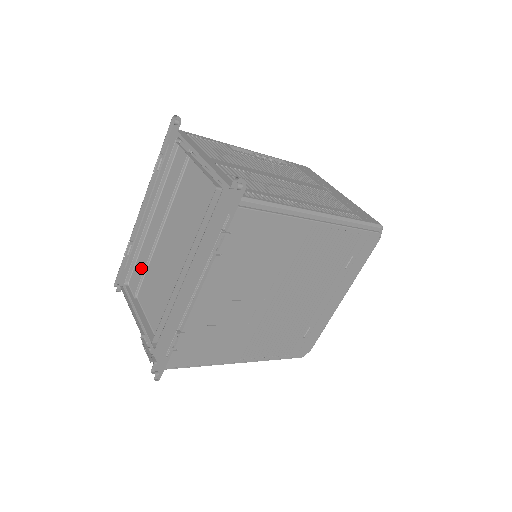
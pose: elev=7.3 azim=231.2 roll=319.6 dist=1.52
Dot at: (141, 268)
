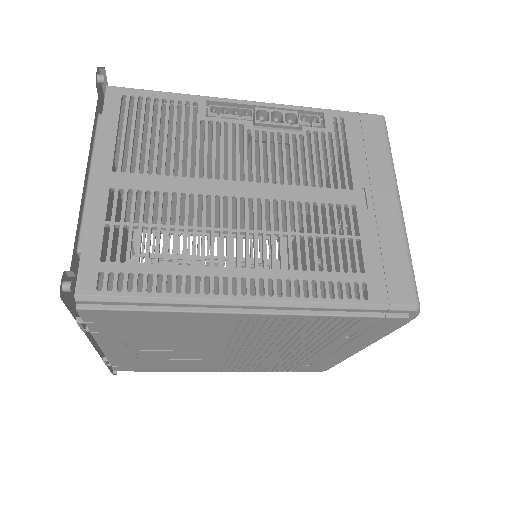
Dot at: occluded
